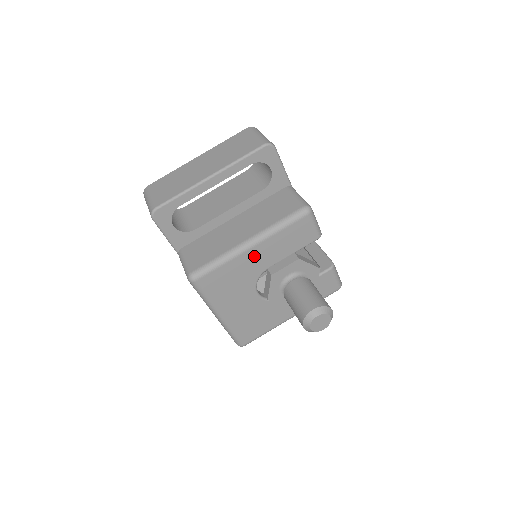
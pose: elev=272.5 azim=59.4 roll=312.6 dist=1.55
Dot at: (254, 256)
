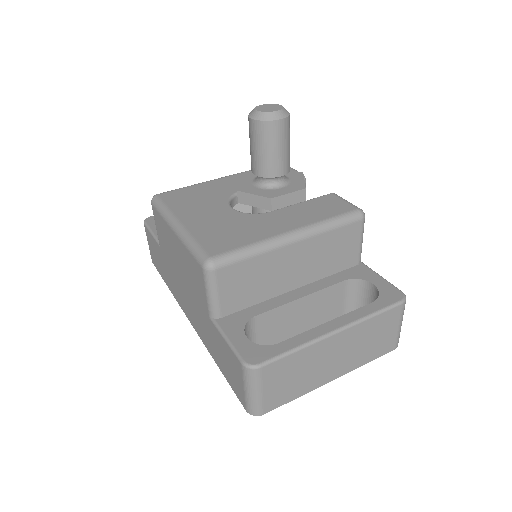
Dot at: (225, 183)
